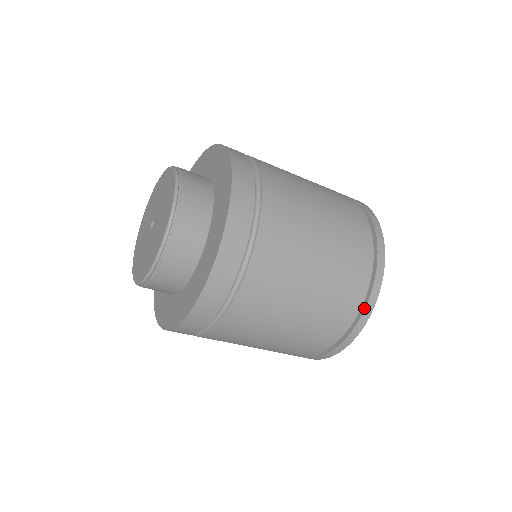
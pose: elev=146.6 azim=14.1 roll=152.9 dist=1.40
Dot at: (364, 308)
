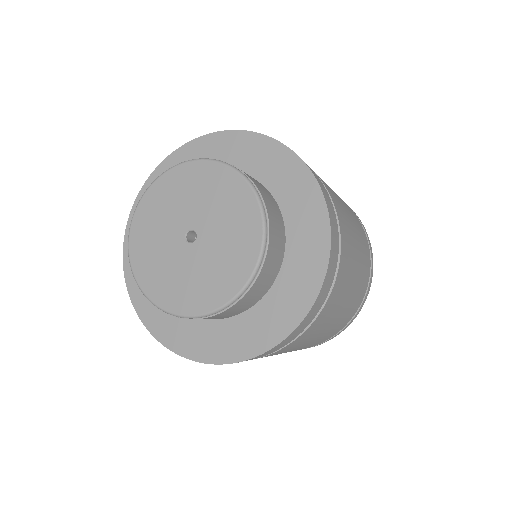
Dot at: occluded
